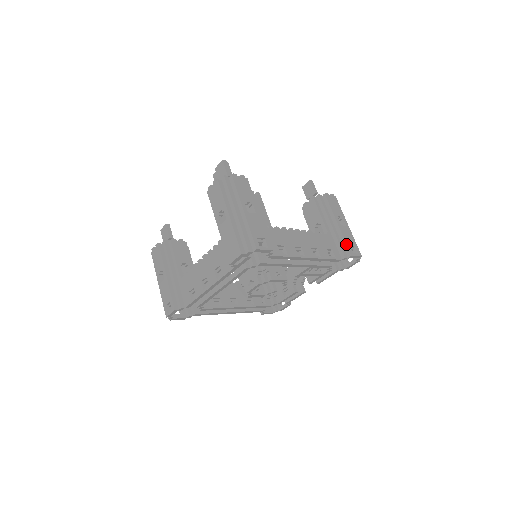
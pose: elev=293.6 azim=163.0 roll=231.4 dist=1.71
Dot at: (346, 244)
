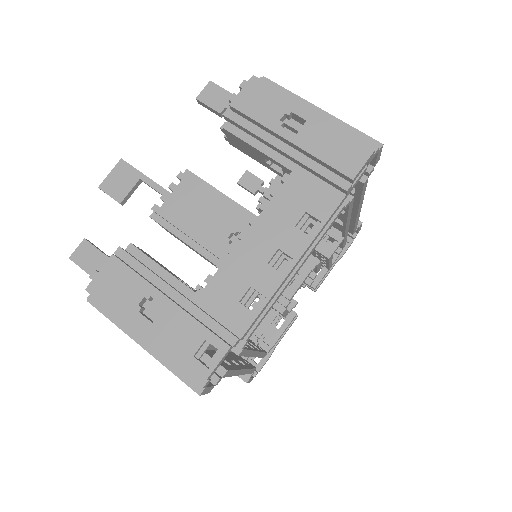
Dot at: occluded
